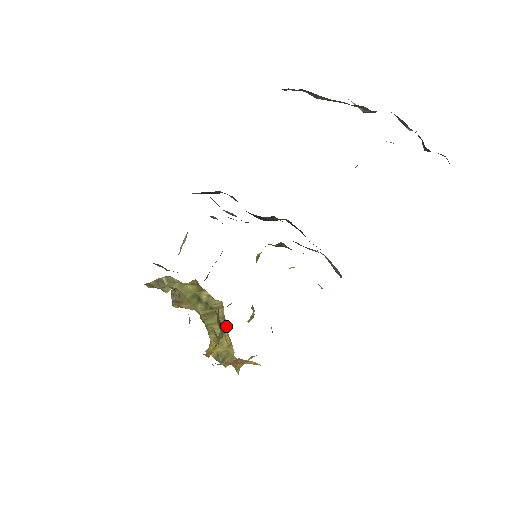
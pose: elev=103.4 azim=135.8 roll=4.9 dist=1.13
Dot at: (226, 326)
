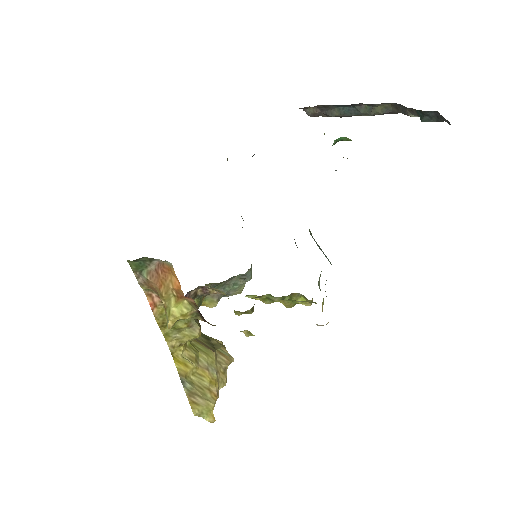
Dot at: (222, 379)
